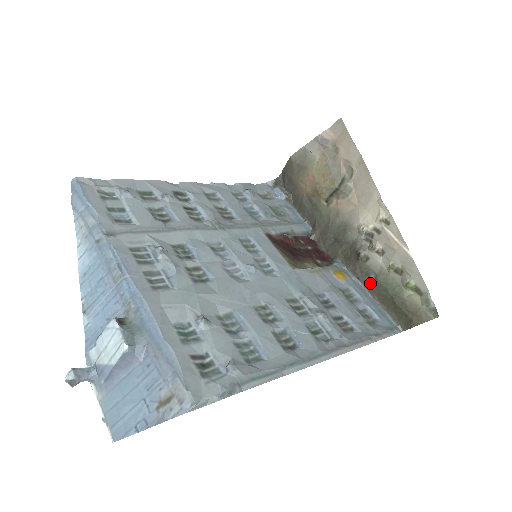
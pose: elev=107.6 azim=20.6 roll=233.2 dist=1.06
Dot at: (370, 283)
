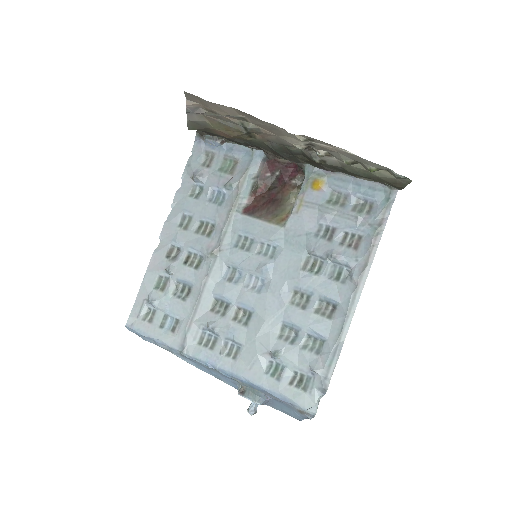
Dot at: (344, 171)
